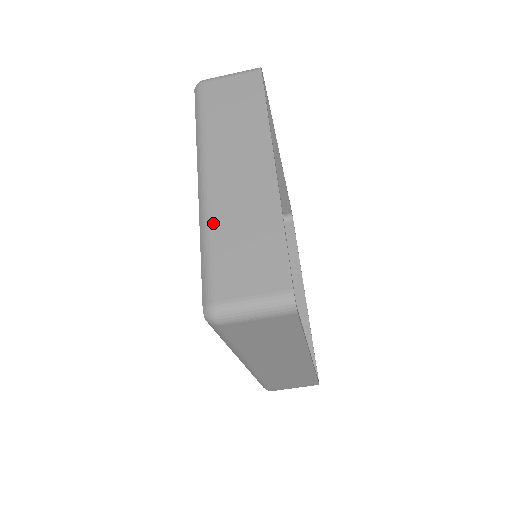
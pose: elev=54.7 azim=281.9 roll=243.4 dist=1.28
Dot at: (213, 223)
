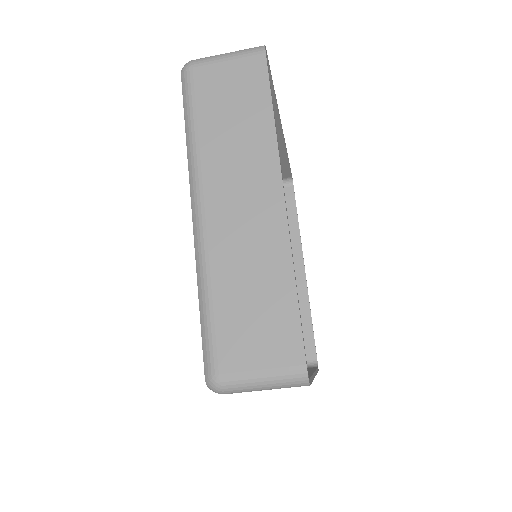
Dot at: (212, 273)
